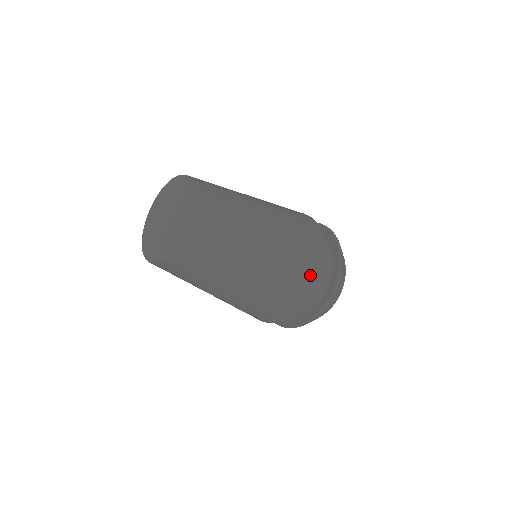
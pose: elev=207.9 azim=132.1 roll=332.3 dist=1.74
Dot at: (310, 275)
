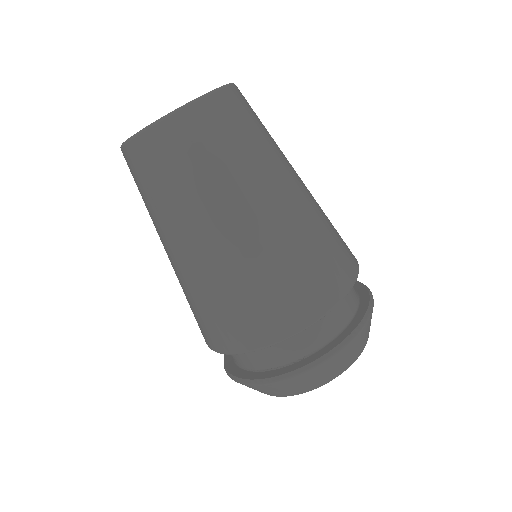
Dot at: (324, 289)
